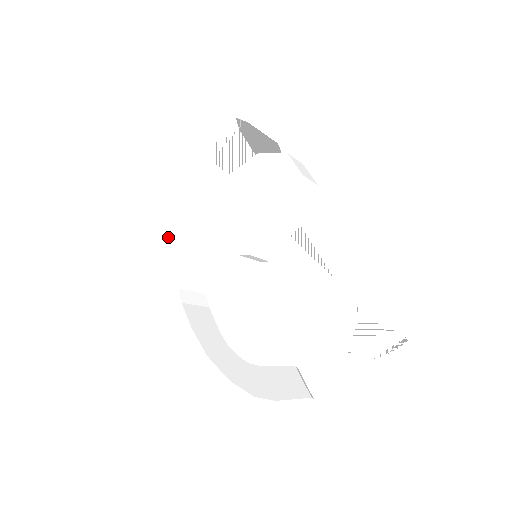
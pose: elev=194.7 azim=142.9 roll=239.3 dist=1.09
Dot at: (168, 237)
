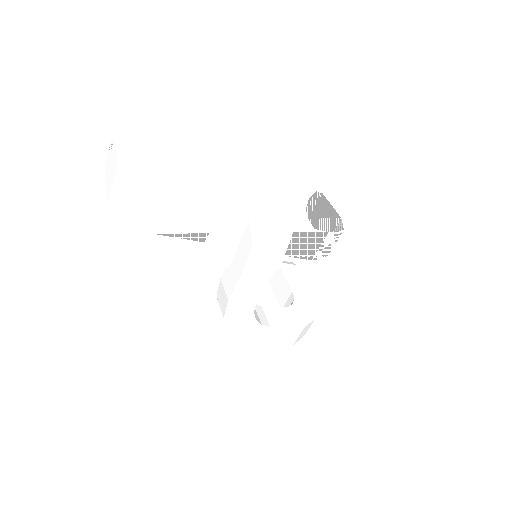
Dot at: (225, 315)
